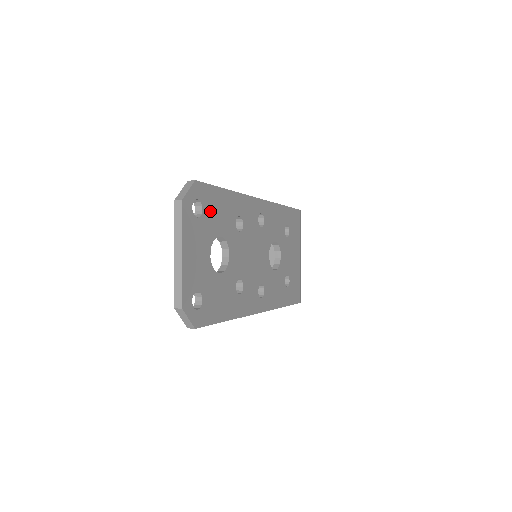
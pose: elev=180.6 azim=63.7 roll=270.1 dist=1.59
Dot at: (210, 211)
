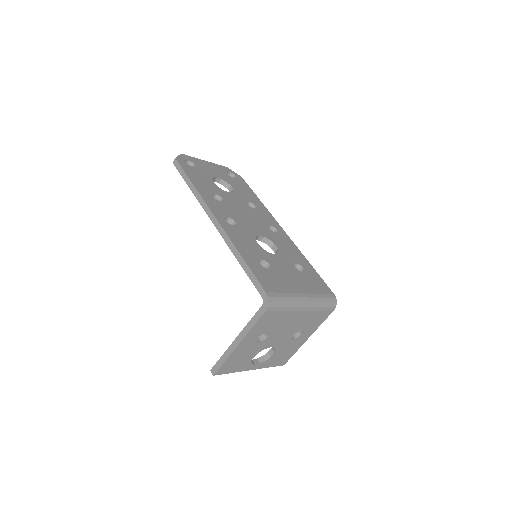
Dot at: (238, 183)
